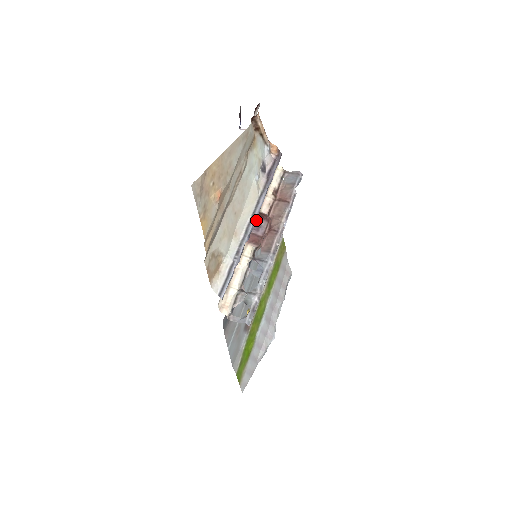
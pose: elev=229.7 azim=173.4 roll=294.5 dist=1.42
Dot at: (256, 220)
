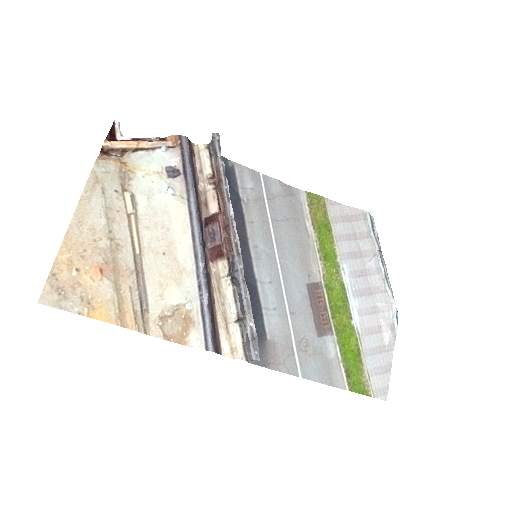
Dot at: (208, 230)
